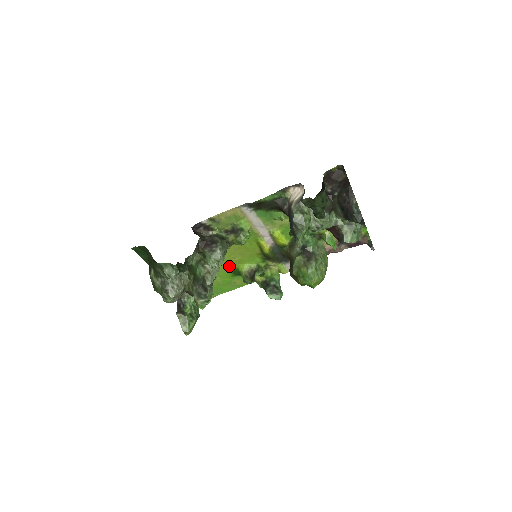
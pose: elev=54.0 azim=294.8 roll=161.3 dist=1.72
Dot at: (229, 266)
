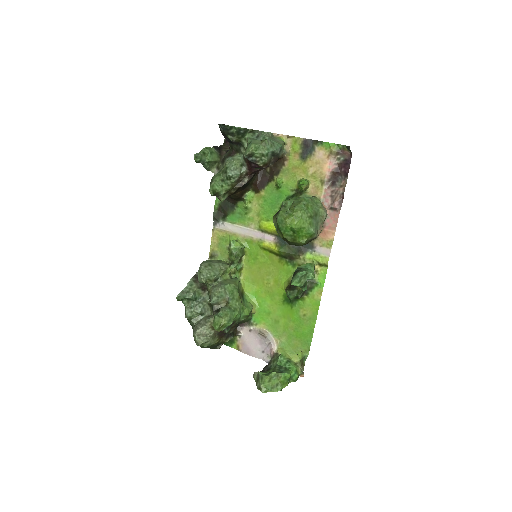
Dot at: (277, 297)
